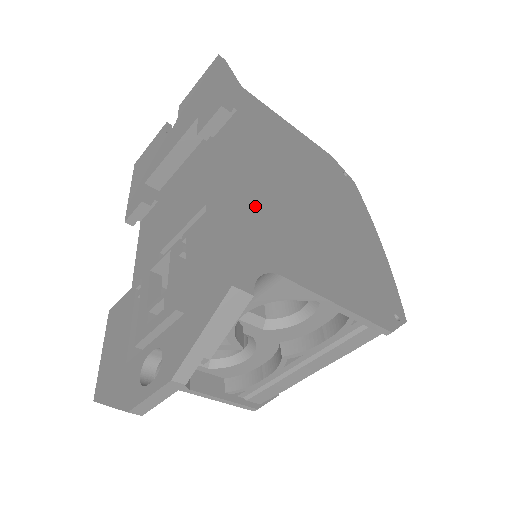
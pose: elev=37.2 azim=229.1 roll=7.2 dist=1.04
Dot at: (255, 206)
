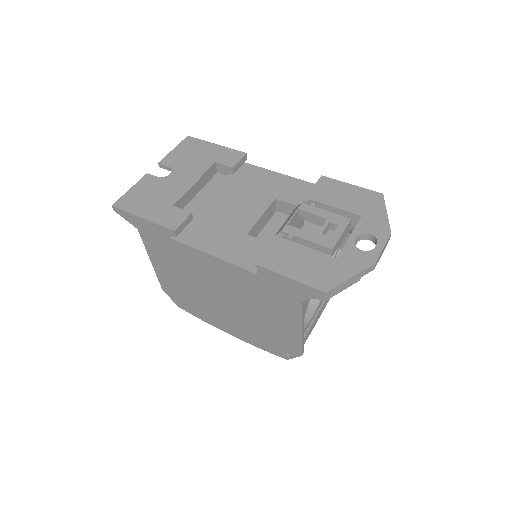
Dot at: occluded
